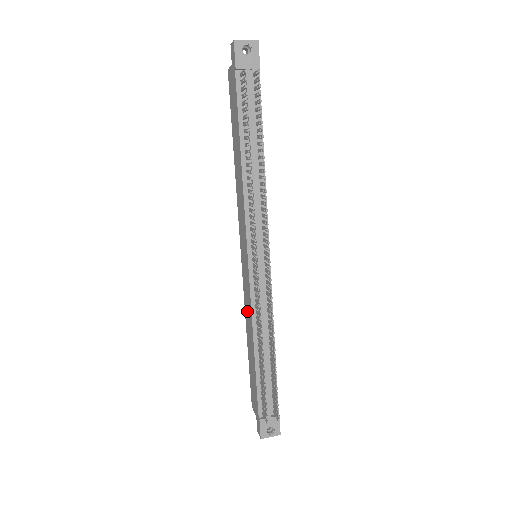
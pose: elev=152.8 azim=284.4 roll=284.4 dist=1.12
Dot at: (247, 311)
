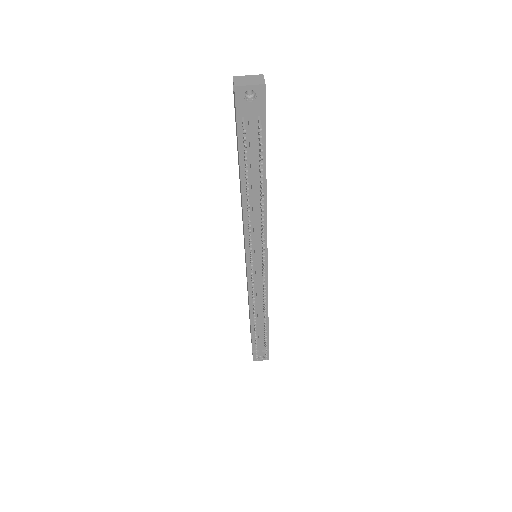
Dot at: (247, 286)
